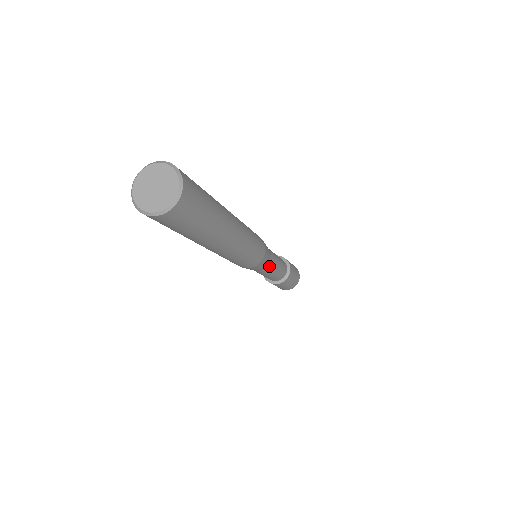
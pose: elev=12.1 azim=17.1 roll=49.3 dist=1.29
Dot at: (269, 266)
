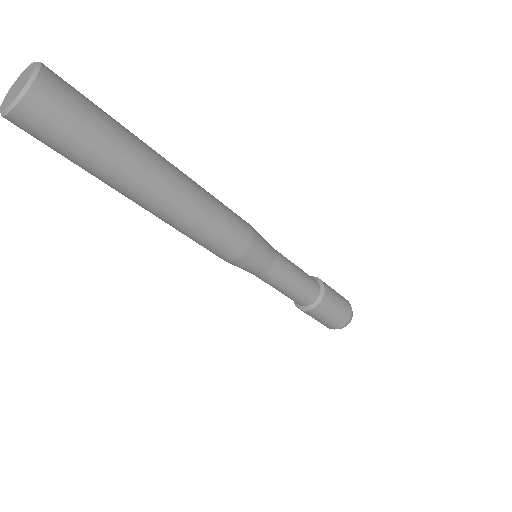
Dot at: (276, 267)
